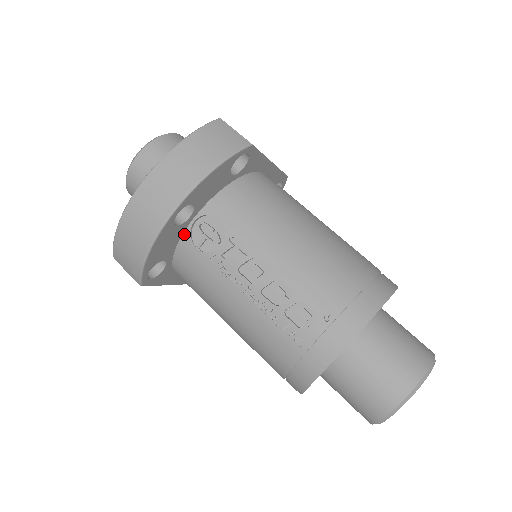
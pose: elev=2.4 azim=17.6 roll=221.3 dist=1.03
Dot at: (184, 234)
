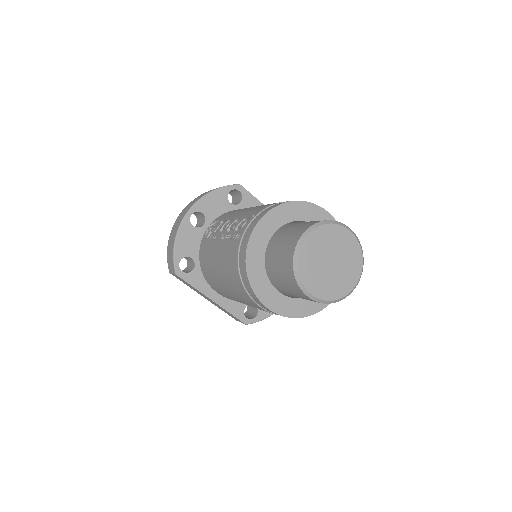
Dot at: (202, 238)
